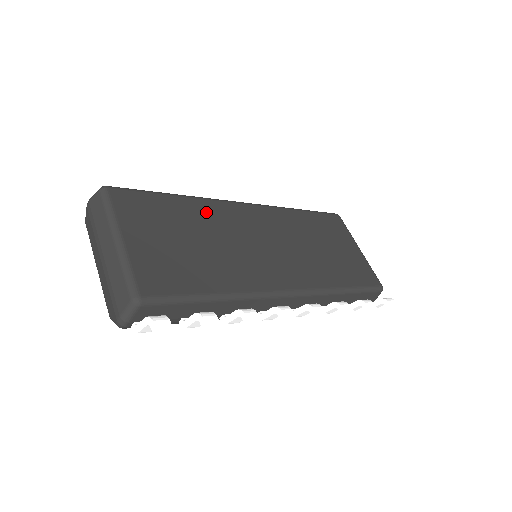
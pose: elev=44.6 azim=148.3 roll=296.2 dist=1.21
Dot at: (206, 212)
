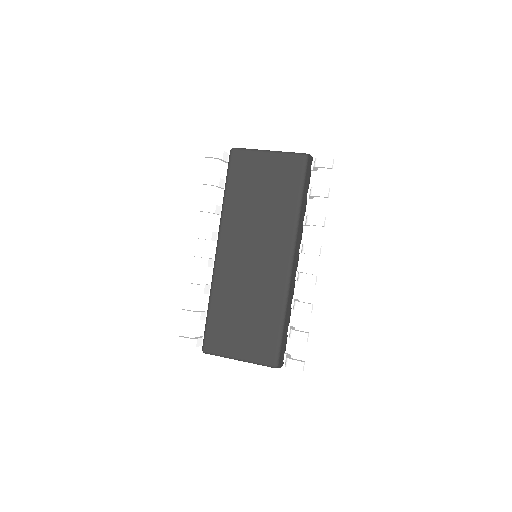
Dot at: (224, 291)
